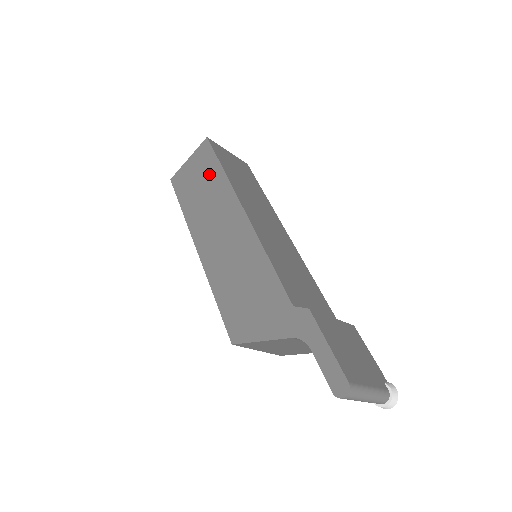
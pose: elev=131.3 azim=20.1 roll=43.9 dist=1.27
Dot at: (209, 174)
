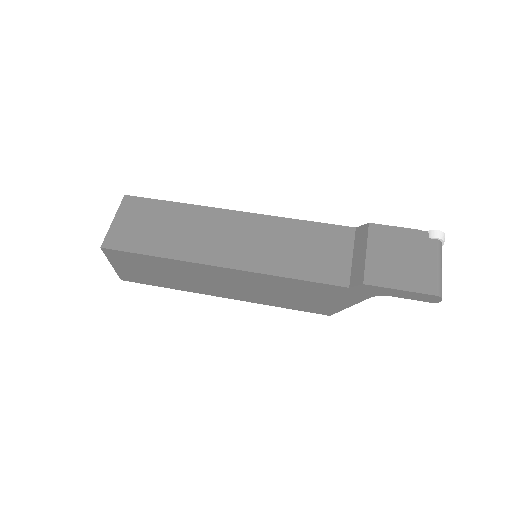
Dot at: (152, 265)
